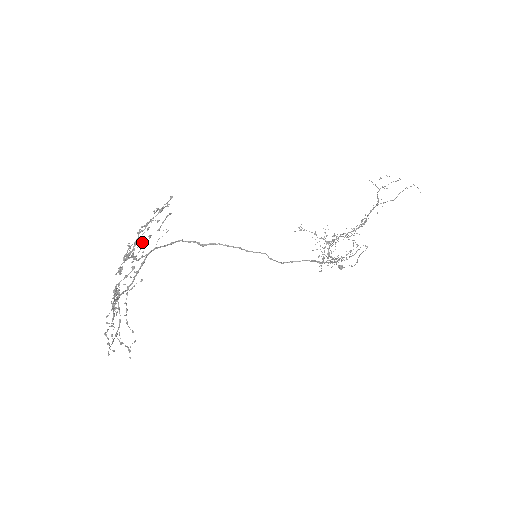
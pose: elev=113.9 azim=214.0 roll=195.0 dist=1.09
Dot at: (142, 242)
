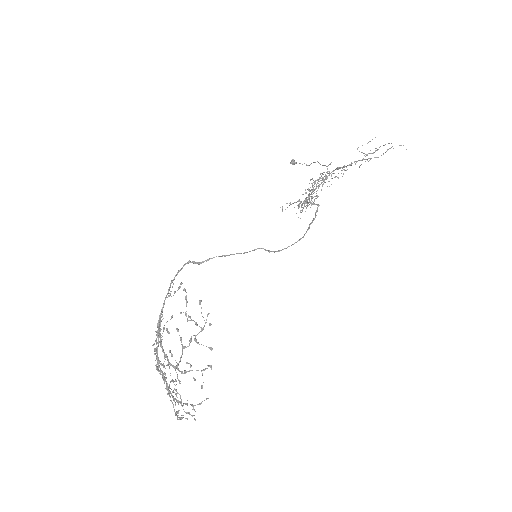
Dot at: occluded
